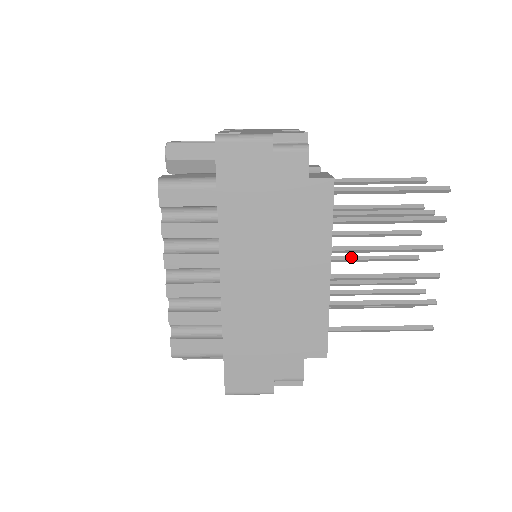
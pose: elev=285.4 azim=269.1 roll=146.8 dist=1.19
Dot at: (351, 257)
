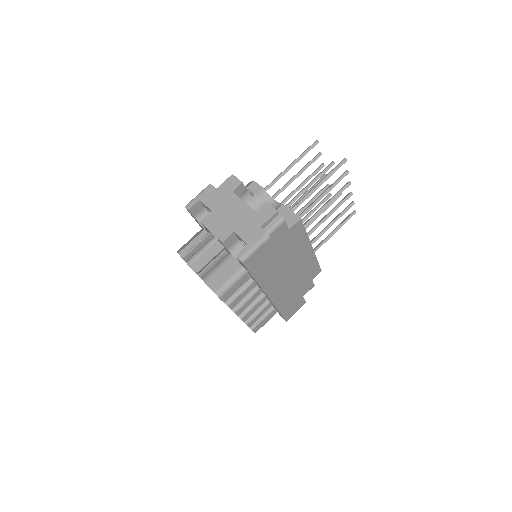
Dot at: occluded
